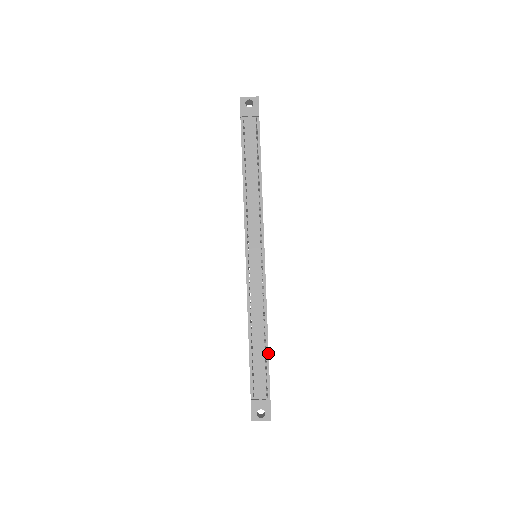
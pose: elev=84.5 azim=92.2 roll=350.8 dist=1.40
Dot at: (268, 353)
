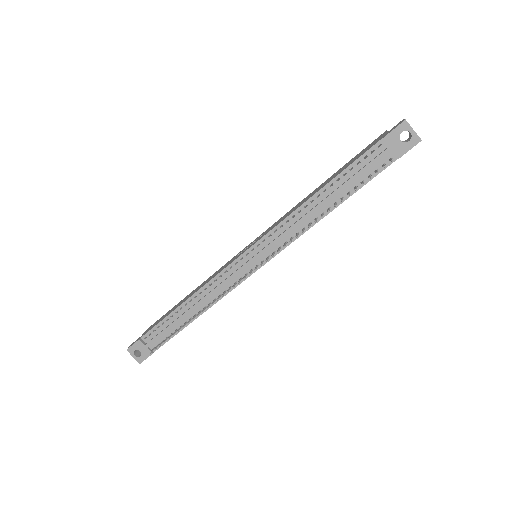
Dot at: occluded
